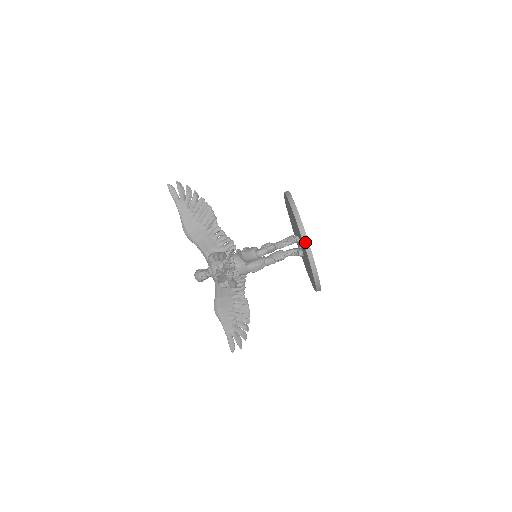
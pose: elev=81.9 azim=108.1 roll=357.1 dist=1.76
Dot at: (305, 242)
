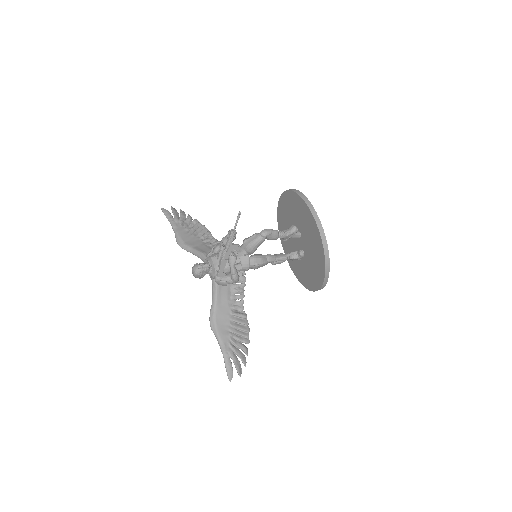
Dot at: (311, 209)
